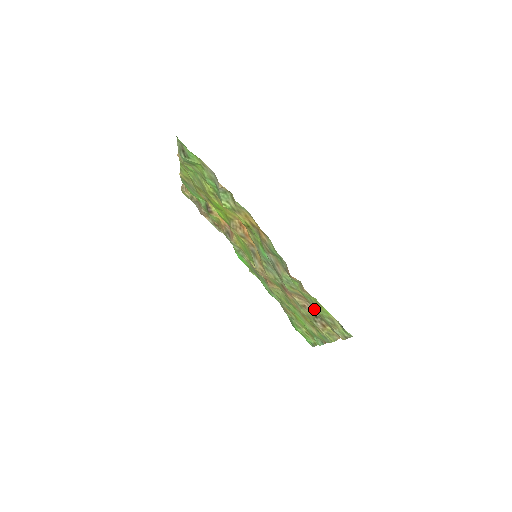
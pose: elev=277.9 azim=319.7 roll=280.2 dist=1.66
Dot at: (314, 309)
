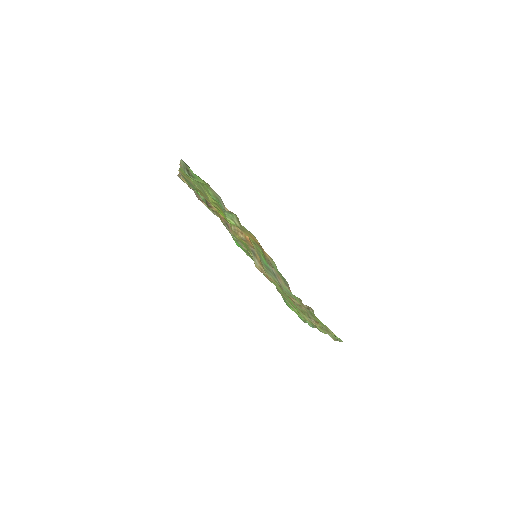
Dot at: (311, 316)
